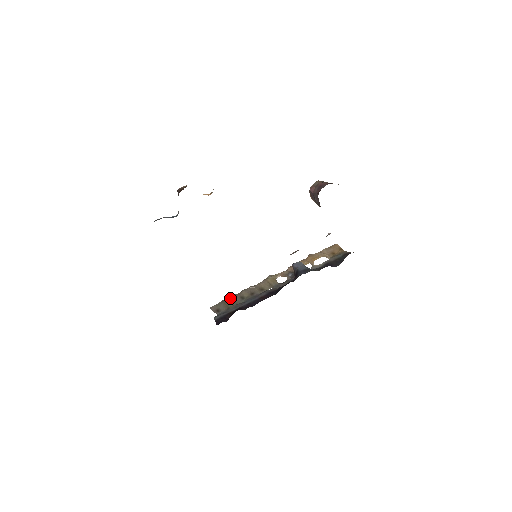
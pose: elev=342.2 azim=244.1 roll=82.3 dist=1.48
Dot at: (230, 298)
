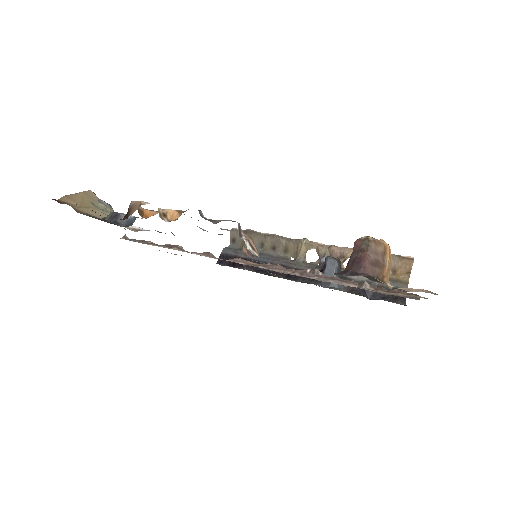
Dot at: (252, 235)
